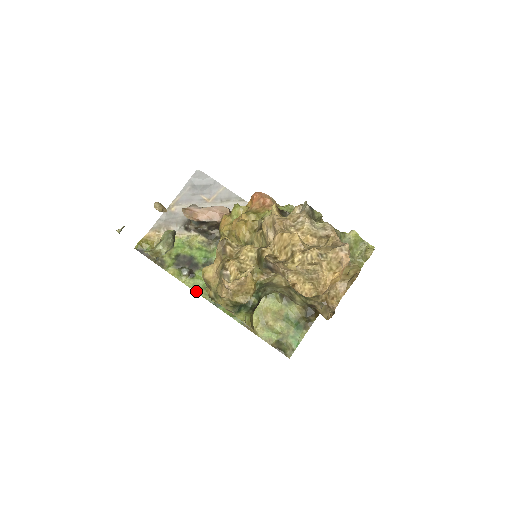
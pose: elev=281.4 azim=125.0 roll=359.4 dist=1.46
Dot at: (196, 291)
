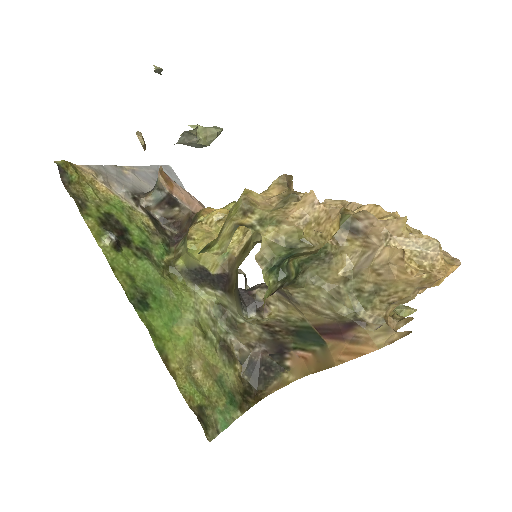
Dot at: (113, 269)
